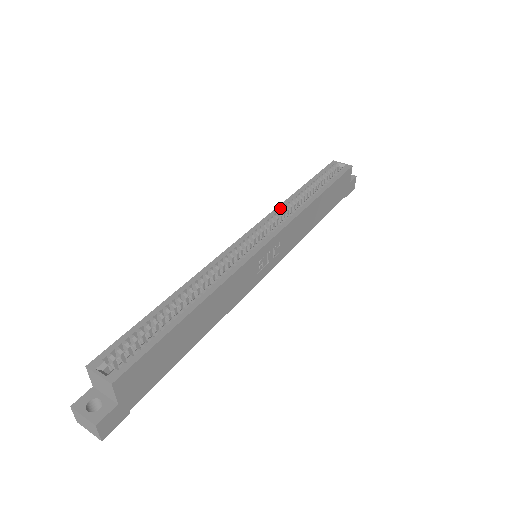
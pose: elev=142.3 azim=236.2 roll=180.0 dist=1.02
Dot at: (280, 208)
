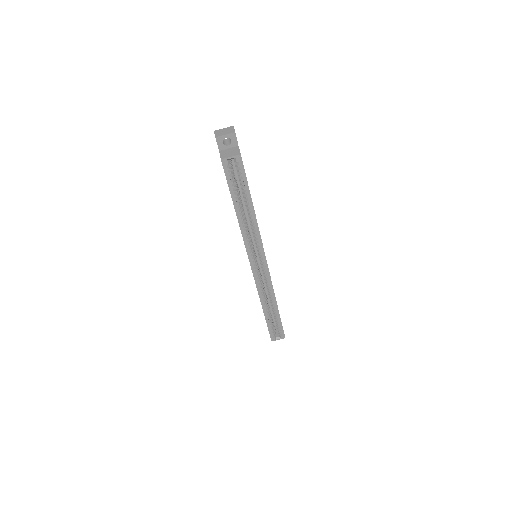
Dot at: (246, 239)
